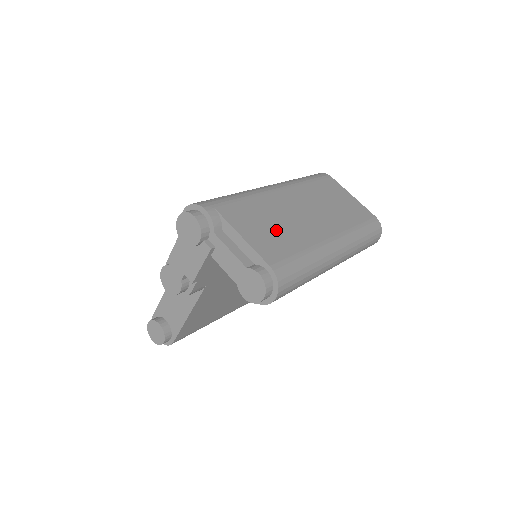
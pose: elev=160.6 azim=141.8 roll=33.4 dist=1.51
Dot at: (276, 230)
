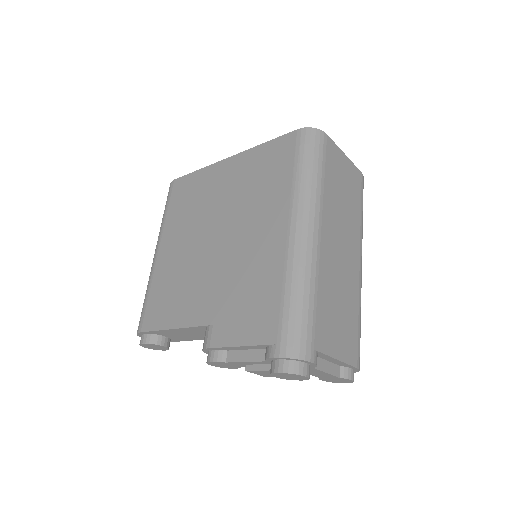
Dot at: (343, 312)
